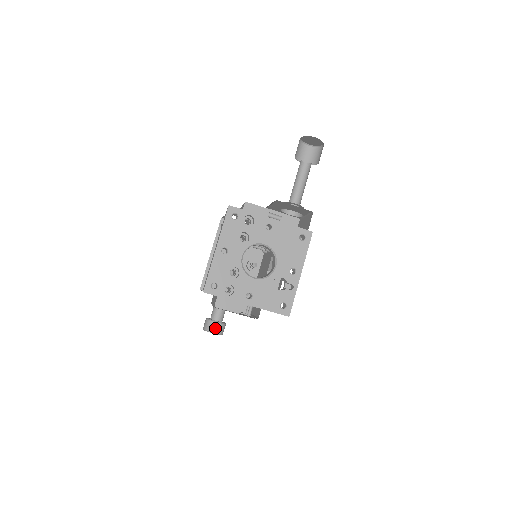
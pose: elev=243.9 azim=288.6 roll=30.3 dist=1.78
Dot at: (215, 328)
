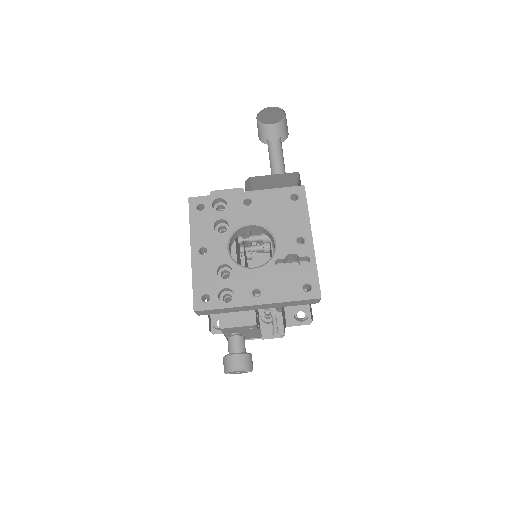
Dot at: (237, 363)
